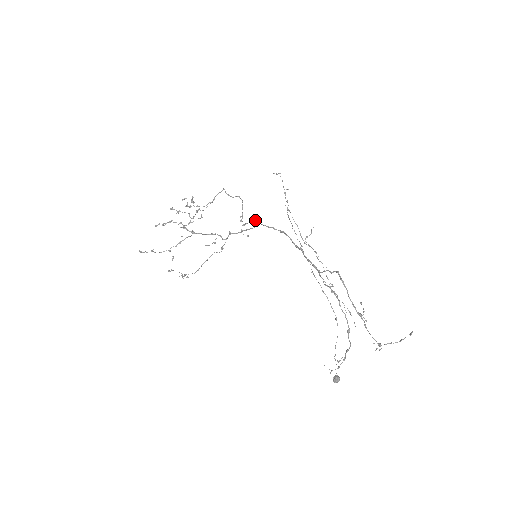
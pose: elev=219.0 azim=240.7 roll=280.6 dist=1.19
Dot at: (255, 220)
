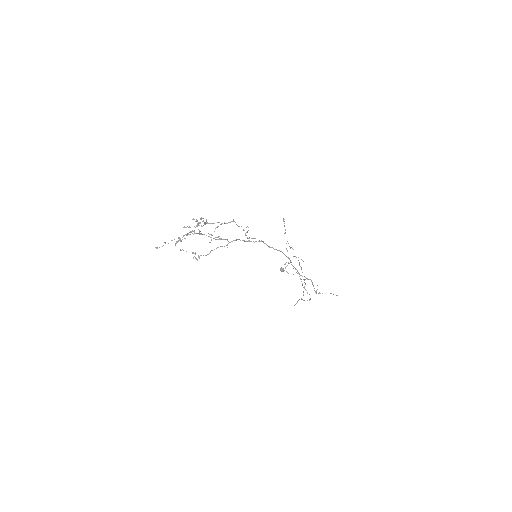
Dot at: (259, 240)
